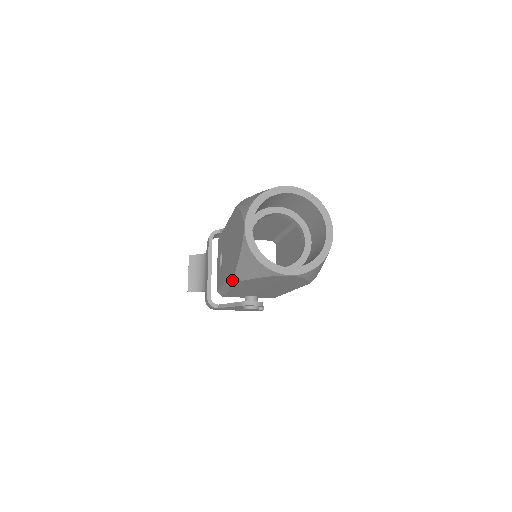
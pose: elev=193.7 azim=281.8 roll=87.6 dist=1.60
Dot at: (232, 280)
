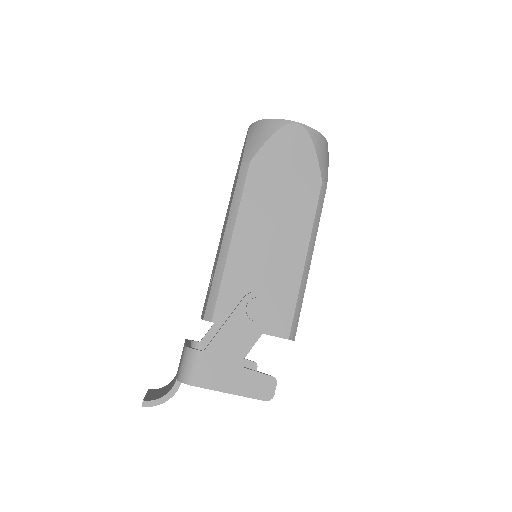
Dot at: (236, 192)
